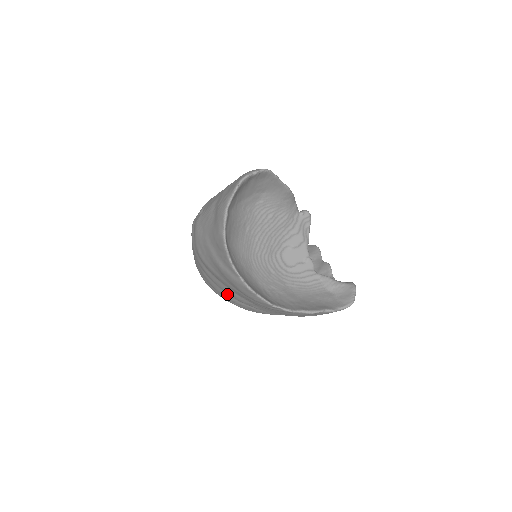
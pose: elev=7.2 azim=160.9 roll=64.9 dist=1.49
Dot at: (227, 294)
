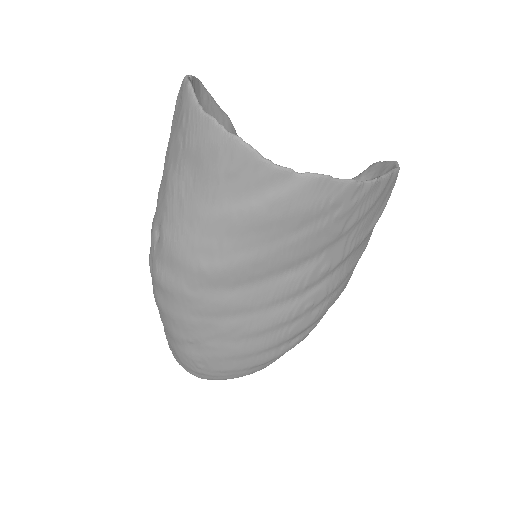
Dot at: (277, 308)
